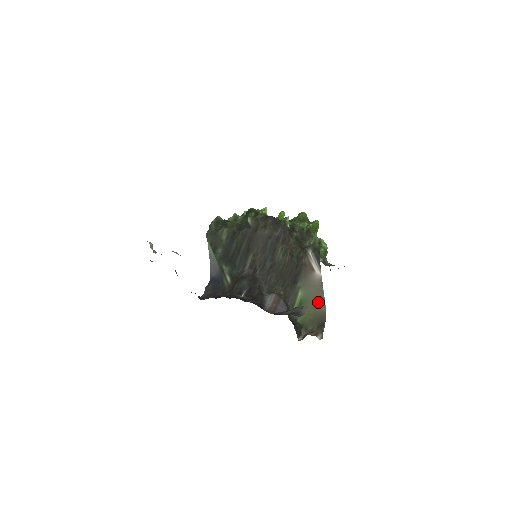
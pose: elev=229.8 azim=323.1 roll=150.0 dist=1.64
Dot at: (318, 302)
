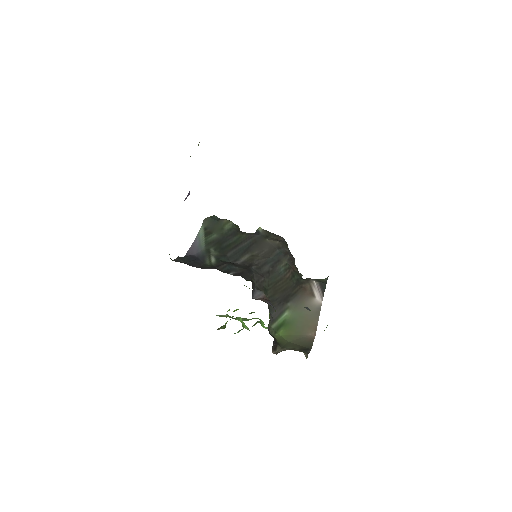
Dot at: (307, 327)
